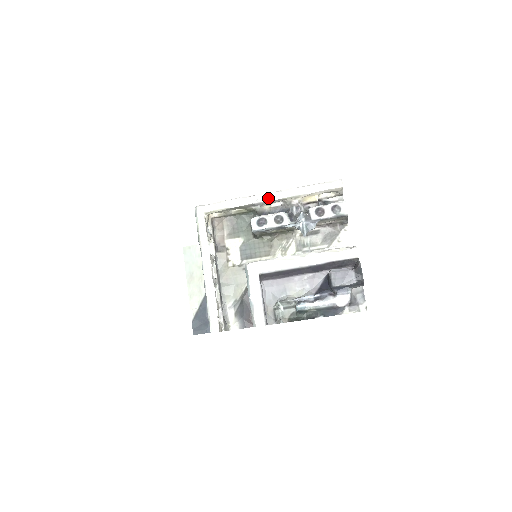
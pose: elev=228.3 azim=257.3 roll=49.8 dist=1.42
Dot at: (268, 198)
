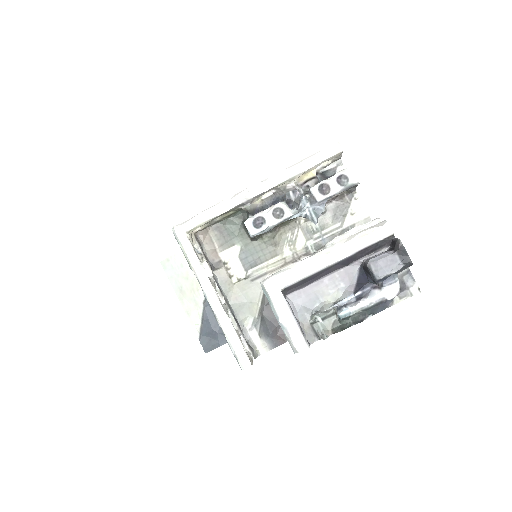
Dot at: (257, 191)
